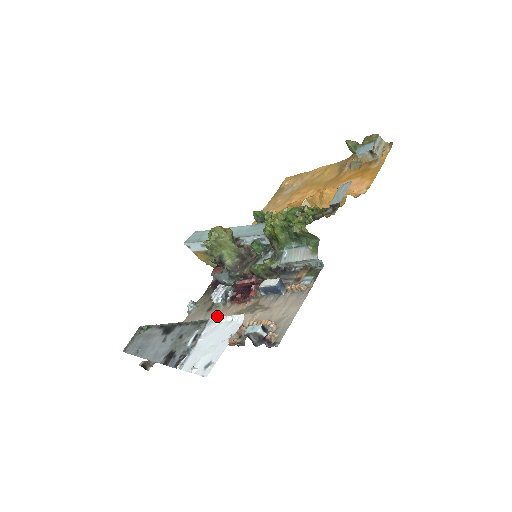
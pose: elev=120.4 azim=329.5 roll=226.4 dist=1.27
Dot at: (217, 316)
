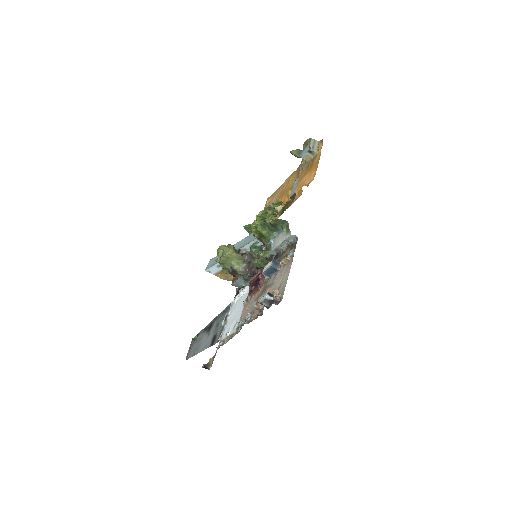
Dot at: (244, 310)
